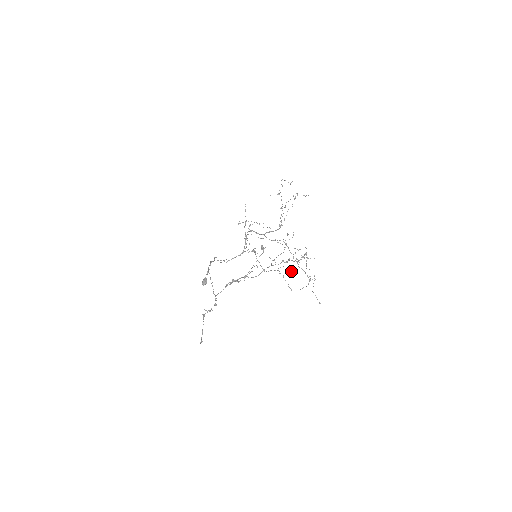
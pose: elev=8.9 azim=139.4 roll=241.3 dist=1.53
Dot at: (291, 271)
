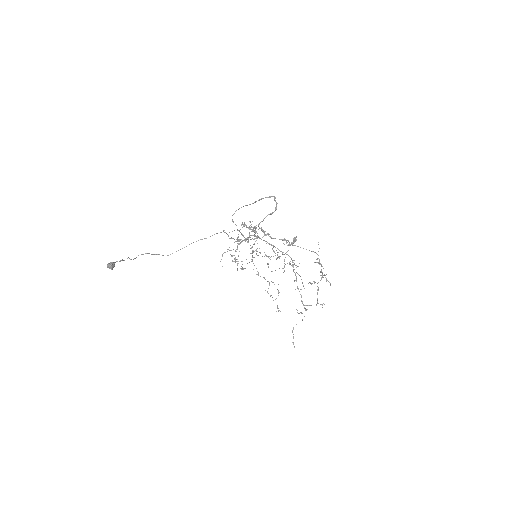
Dot at: occluded
